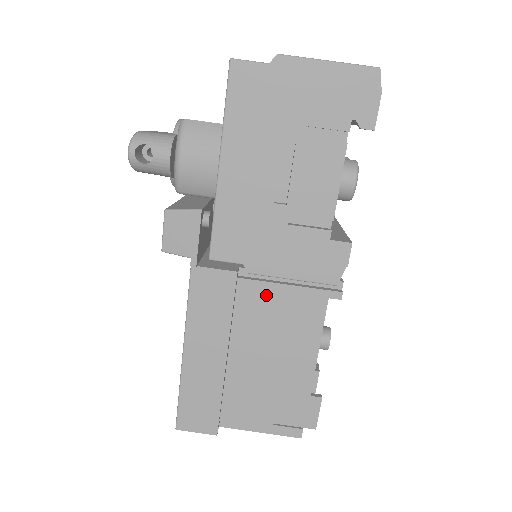
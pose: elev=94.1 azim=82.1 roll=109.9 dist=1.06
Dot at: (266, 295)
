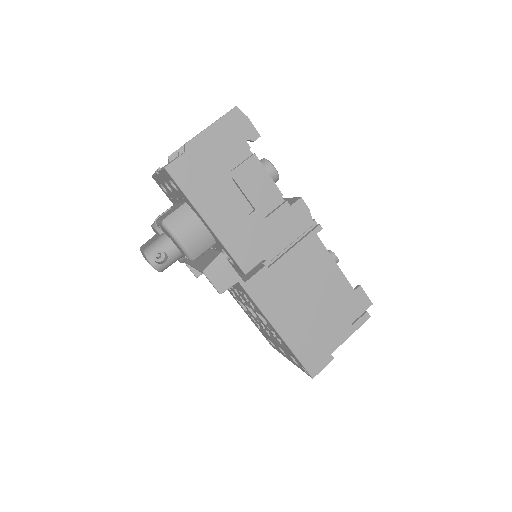
Dot at: (288, 263)
